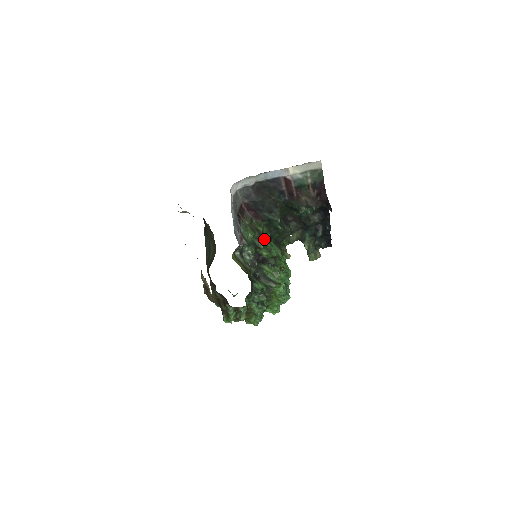
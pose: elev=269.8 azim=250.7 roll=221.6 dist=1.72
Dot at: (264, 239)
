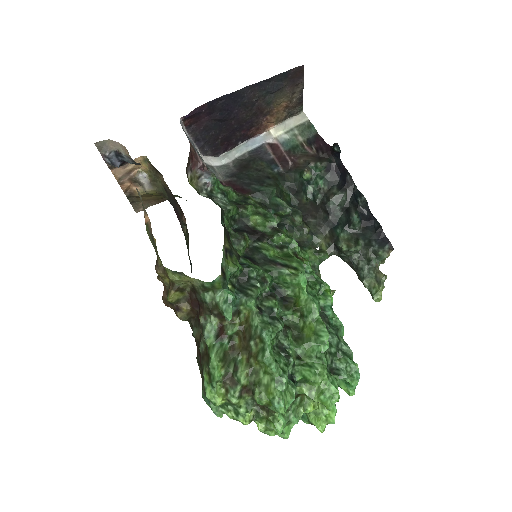
Dot at: (253, 204)
